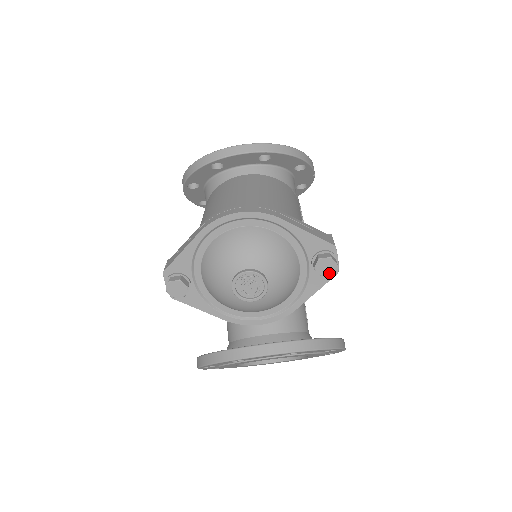
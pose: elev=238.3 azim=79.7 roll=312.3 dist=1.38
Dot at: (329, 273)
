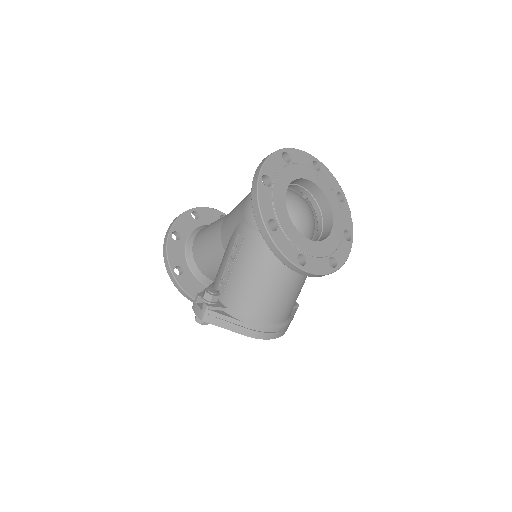
Dot at: occluded
